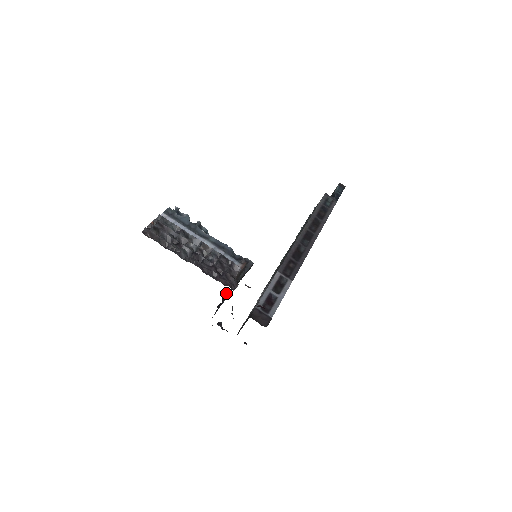
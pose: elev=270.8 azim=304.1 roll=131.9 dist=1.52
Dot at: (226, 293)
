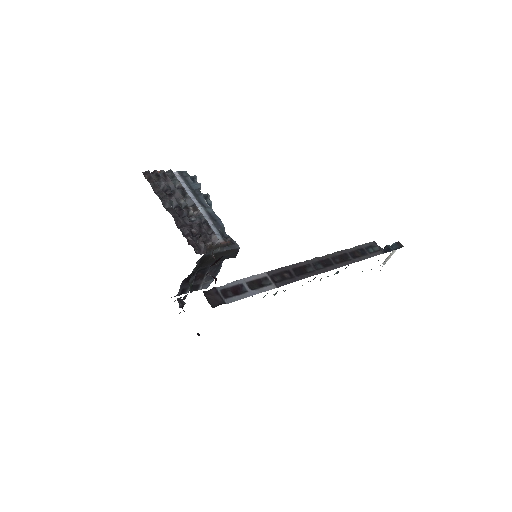
Dot at: (201, 271)
